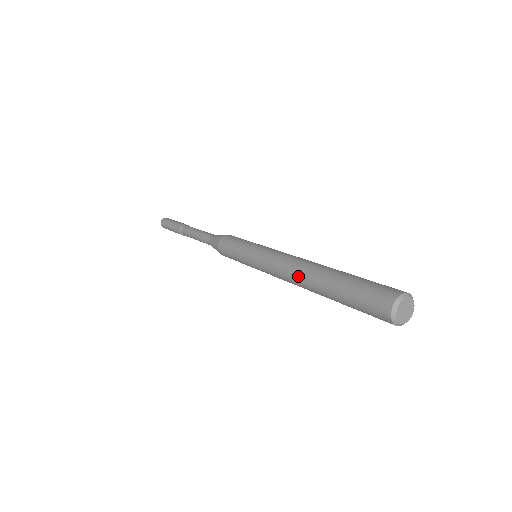
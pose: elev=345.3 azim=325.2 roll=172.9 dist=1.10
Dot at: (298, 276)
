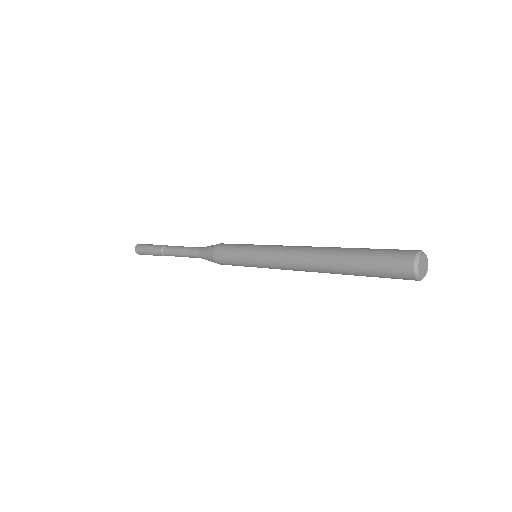
Dot at: (312, 268)
